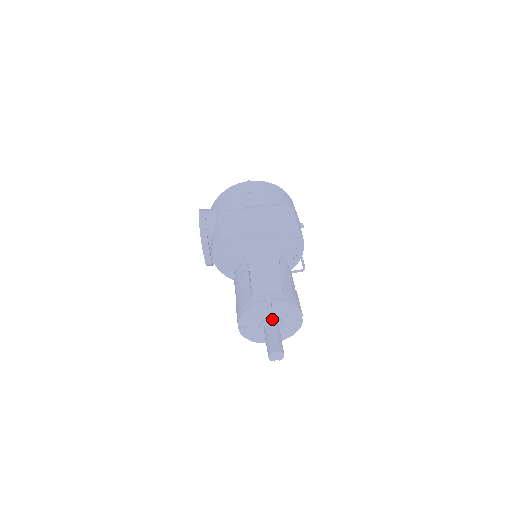
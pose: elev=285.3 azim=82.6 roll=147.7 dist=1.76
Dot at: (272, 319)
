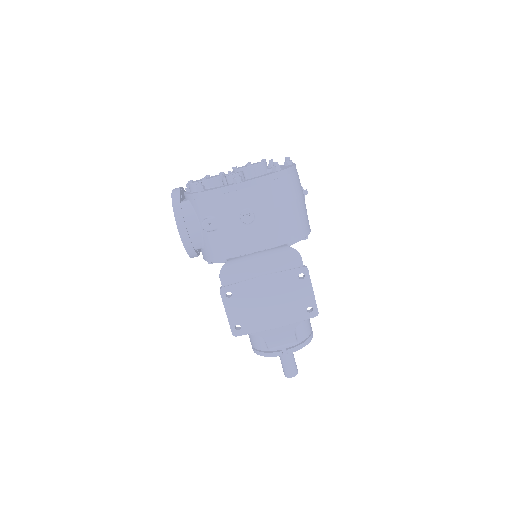
Dot at: occluded
